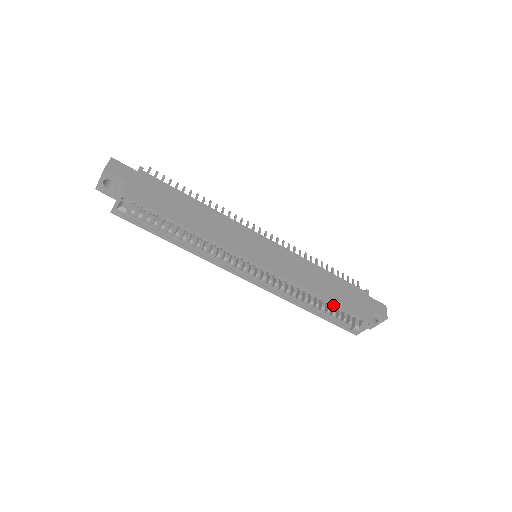
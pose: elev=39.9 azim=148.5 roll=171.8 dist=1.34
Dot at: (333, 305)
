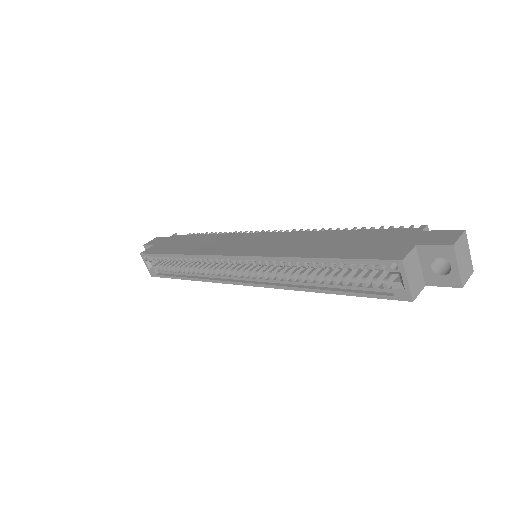
Dot at: (326, 261)
